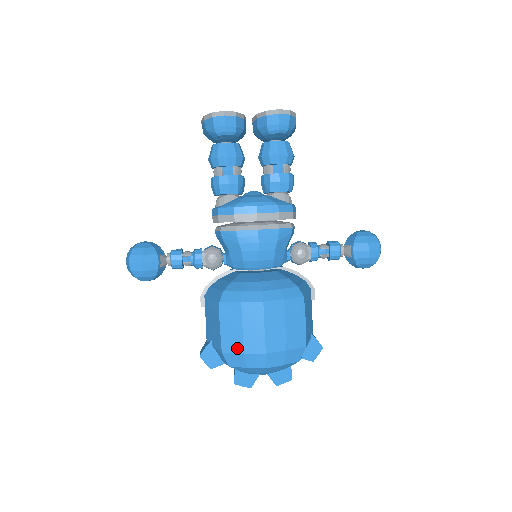
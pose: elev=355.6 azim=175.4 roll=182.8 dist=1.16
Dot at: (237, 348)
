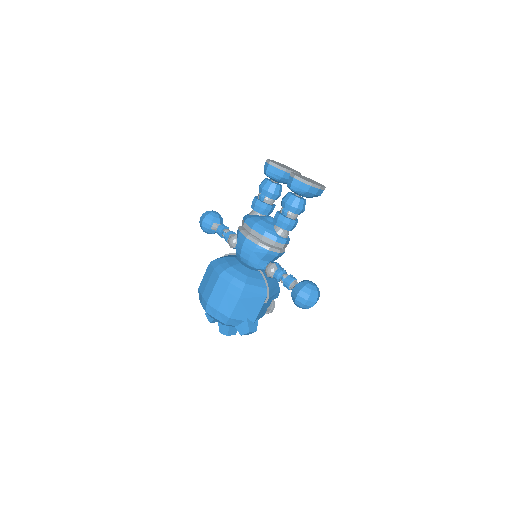
Dot at: (202, 291)
